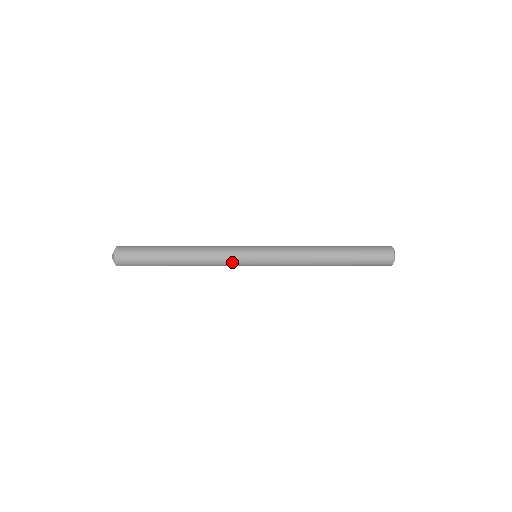
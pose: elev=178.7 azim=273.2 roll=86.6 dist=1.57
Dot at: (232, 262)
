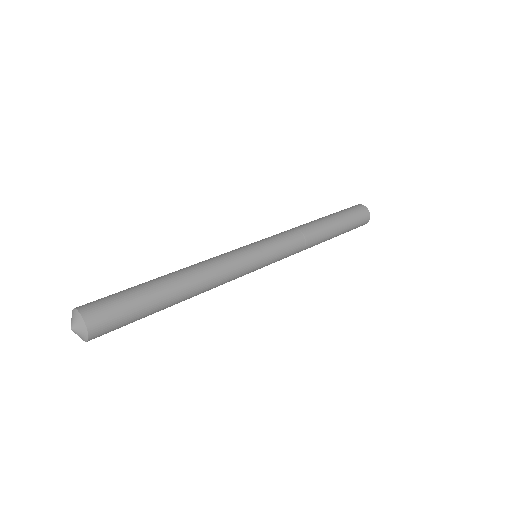
Dot at: (241, 271)
